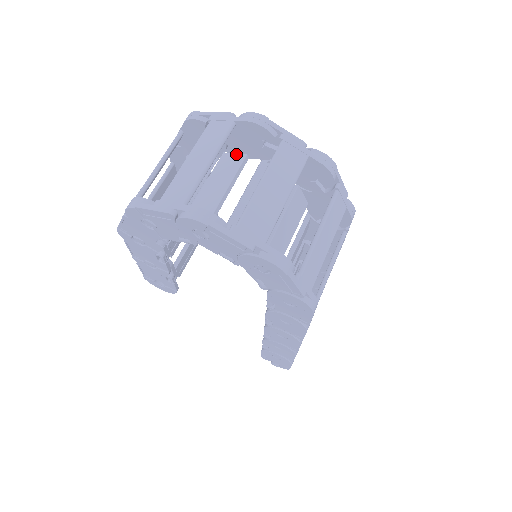
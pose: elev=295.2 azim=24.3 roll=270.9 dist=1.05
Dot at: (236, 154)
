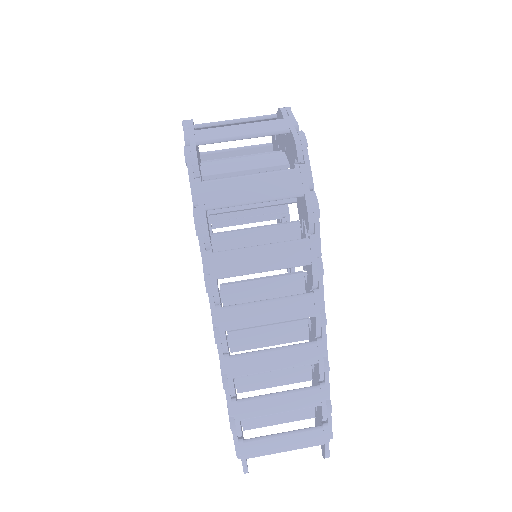
Dot at: occluded
